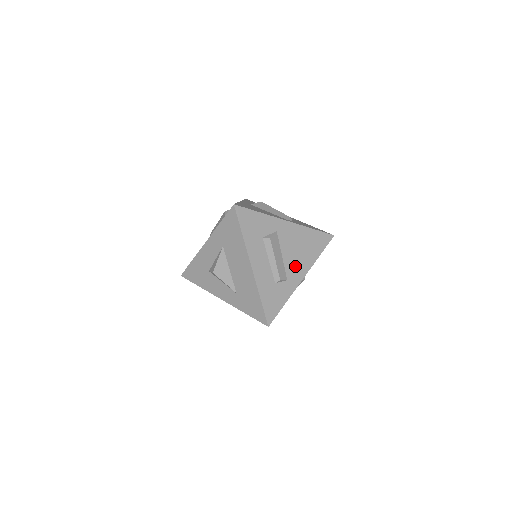
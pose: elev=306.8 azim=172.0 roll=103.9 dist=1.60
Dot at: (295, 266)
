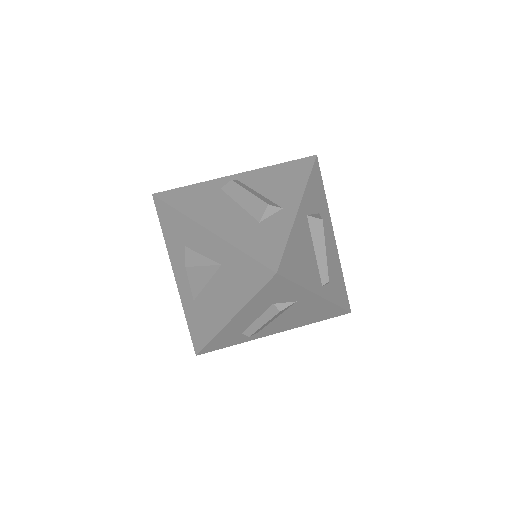
Dot at: (280, 325)
